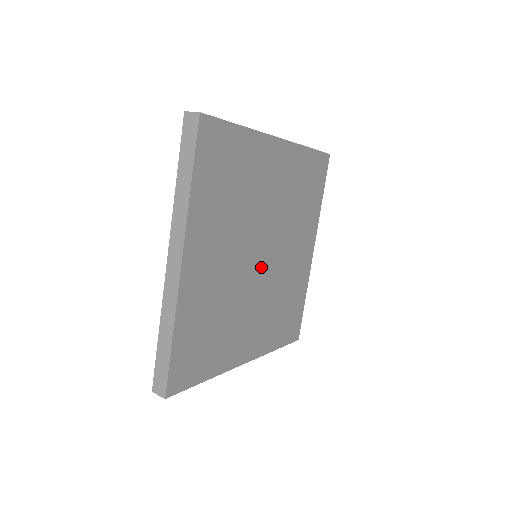
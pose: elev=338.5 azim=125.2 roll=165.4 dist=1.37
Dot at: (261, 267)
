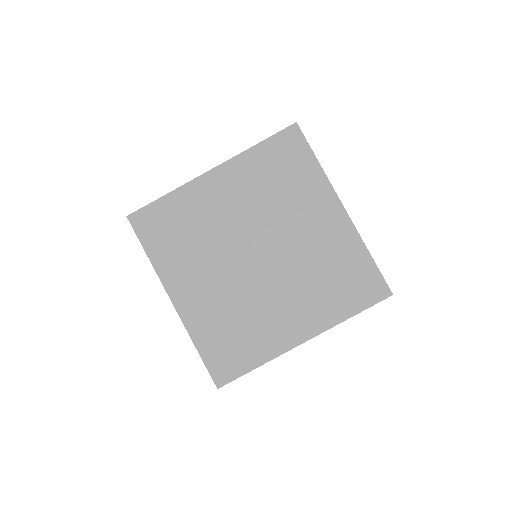
Dot at: (249, 262)
